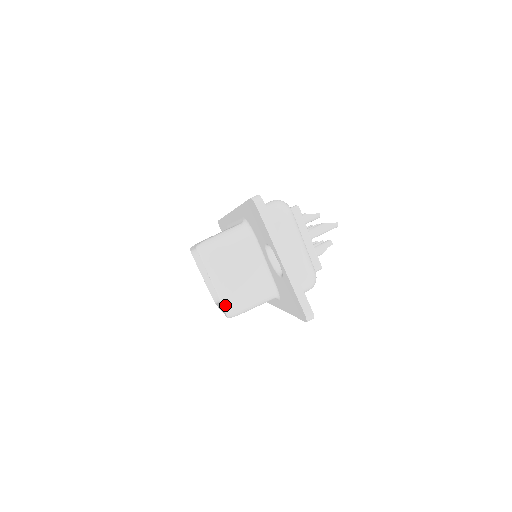
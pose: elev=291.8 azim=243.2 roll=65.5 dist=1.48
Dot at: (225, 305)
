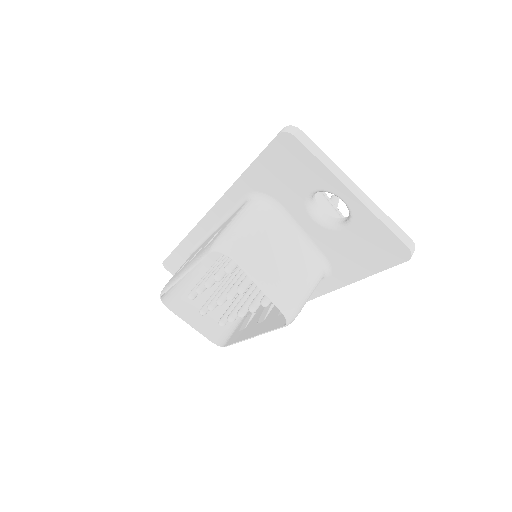
Dot at: (282, 306)
